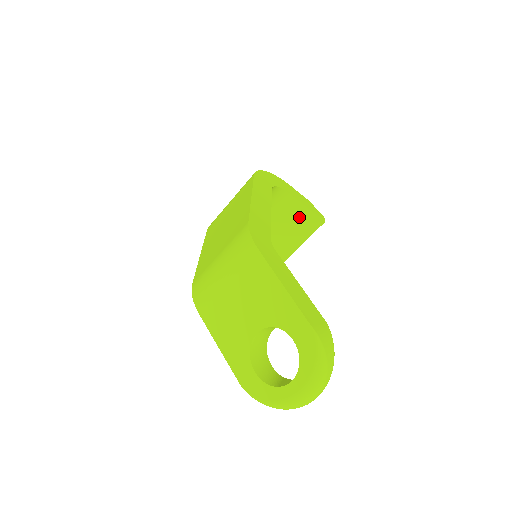
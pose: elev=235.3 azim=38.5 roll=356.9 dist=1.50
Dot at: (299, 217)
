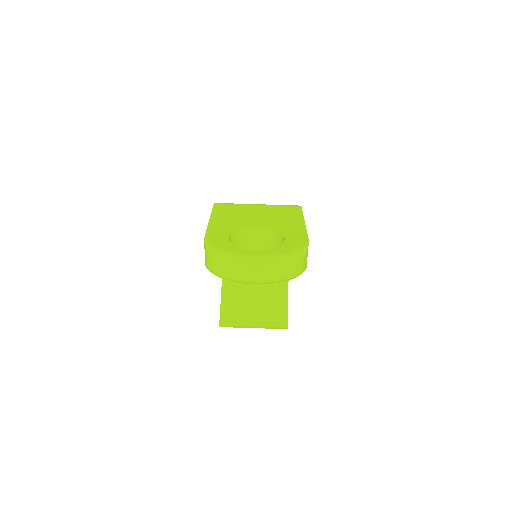
Dot at: (276, 306)
